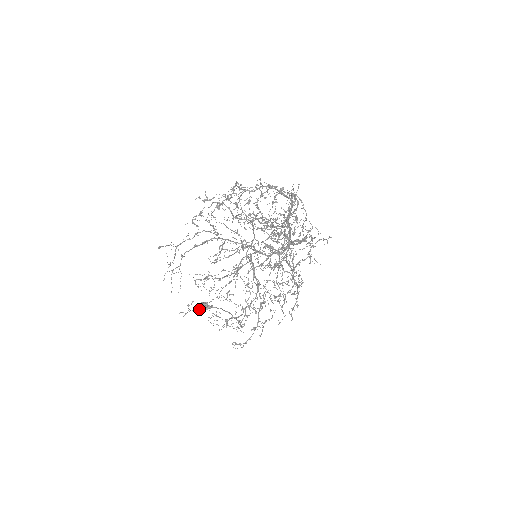
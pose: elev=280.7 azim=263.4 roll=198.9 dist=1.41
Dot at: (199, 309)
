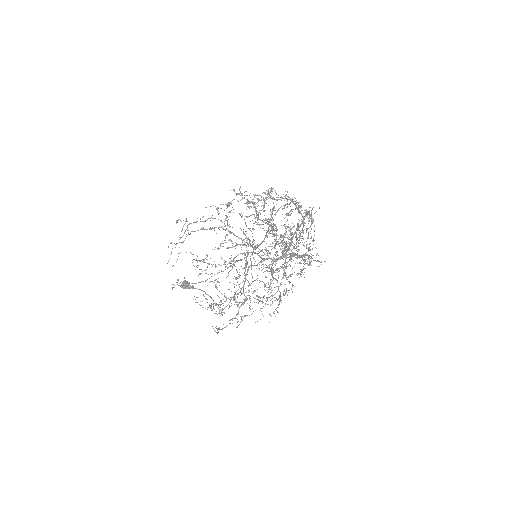
Dot at: (181, 286)
